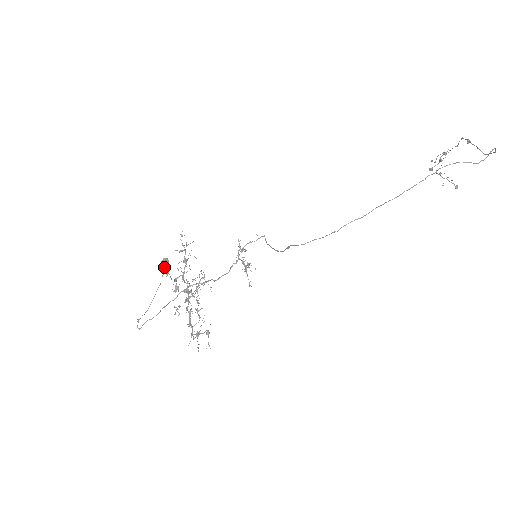
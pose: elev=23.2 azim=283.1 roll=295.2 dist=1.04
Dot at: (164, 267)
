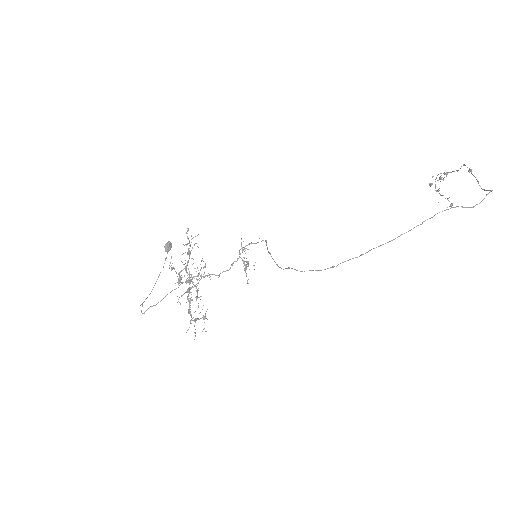
Dot at: (170, 263)
